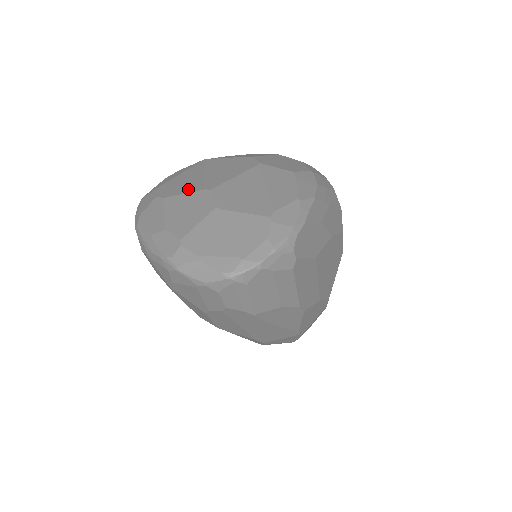
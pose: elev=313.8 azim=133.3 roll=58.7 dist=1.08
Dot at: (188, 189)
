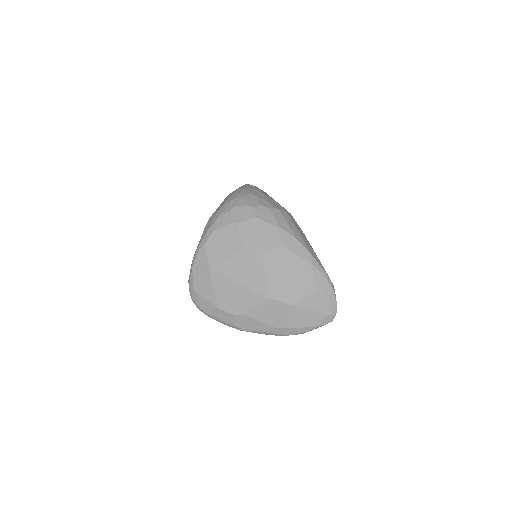
Dot at: (252, 302)
